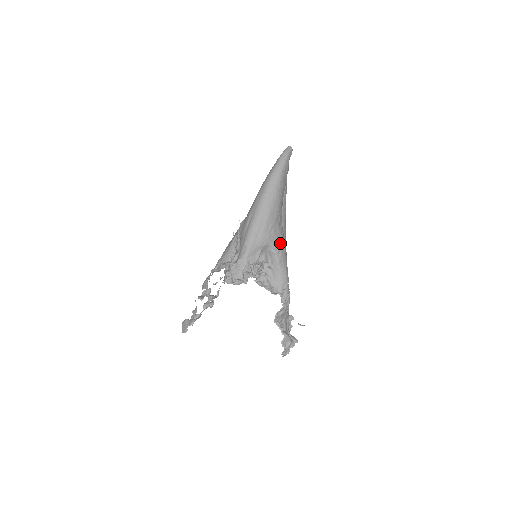
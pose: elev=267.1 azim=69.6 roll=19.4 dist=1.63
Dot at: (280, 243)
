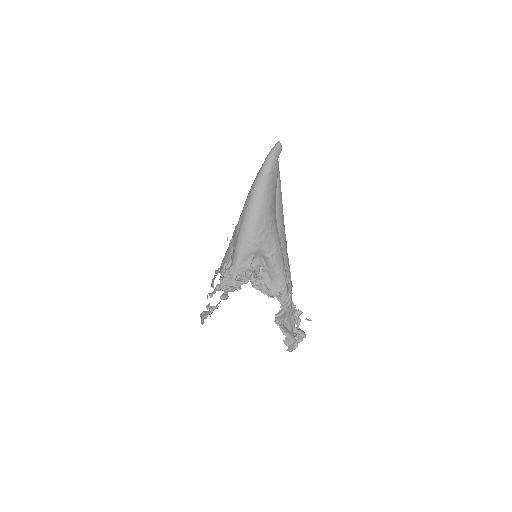
Dot at: (274, 246)
